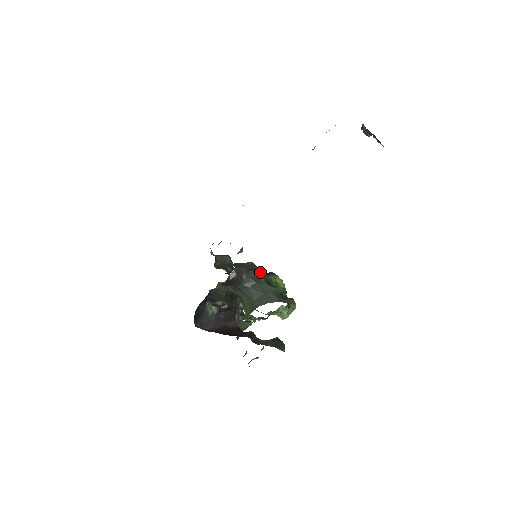
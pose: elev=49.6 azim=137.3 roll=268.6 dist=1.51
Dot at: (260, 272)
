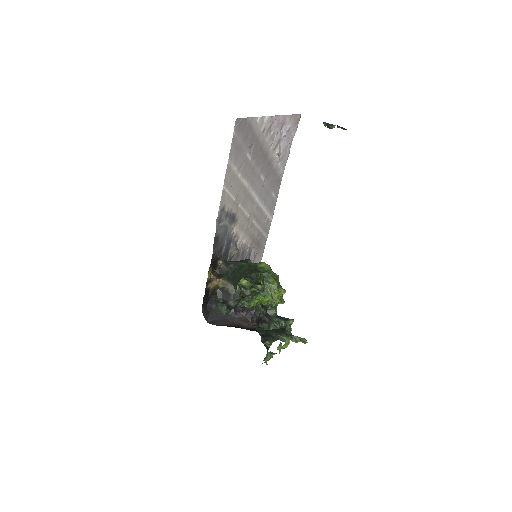
Dot at: occluded
